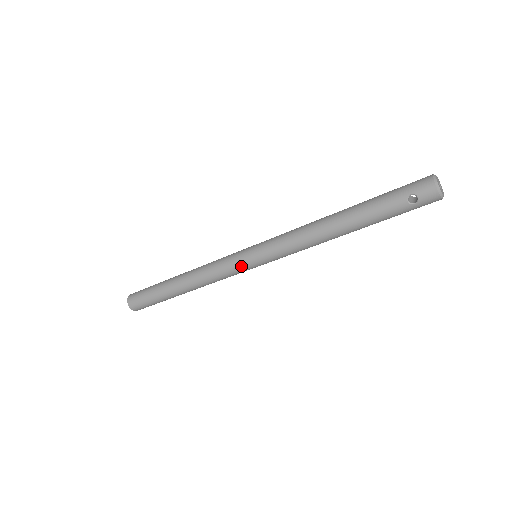
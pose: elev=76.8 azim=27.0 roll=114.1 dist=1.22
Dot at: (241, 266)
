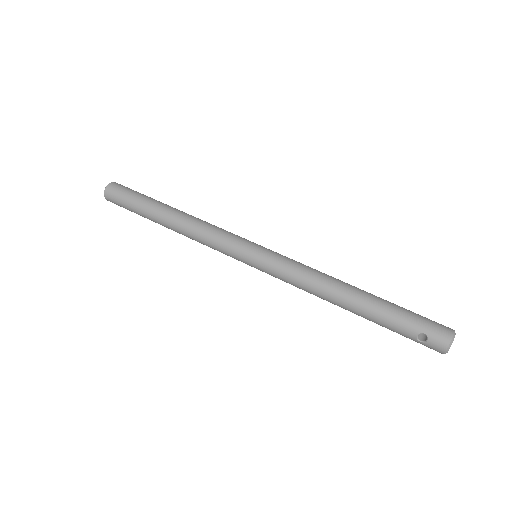
Dot at: (237, 256)
